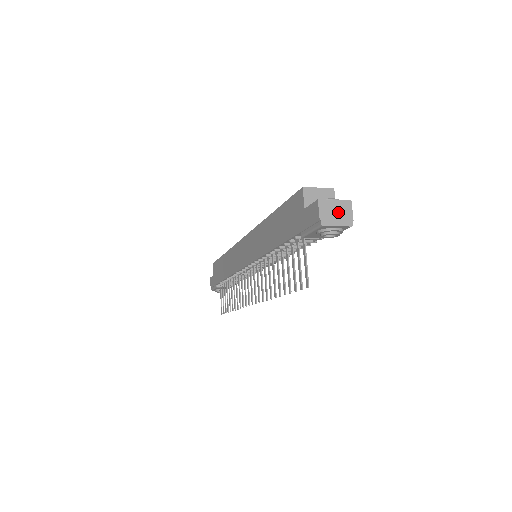
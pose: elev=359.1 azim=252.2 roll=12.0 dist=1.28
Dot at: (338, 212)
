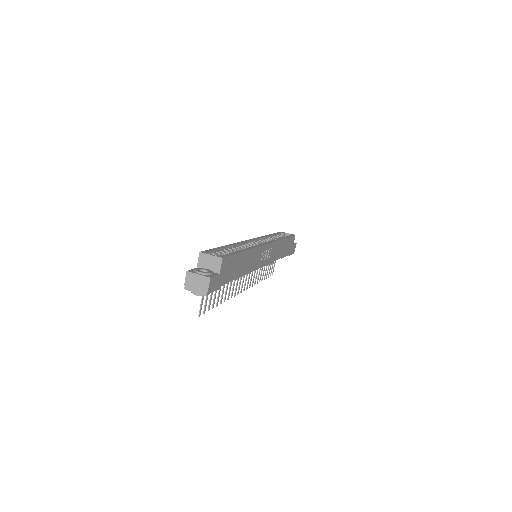
Dot at: (198, 283)
